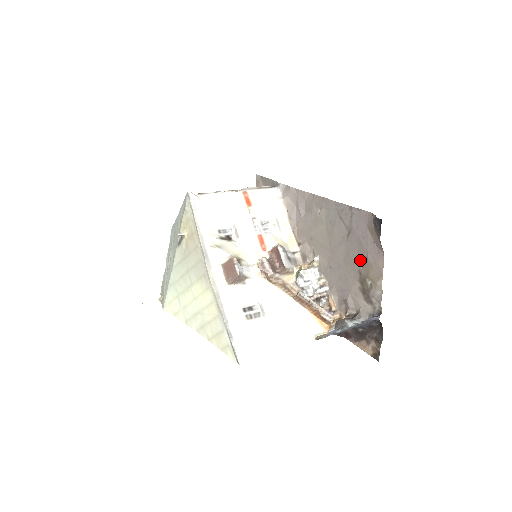
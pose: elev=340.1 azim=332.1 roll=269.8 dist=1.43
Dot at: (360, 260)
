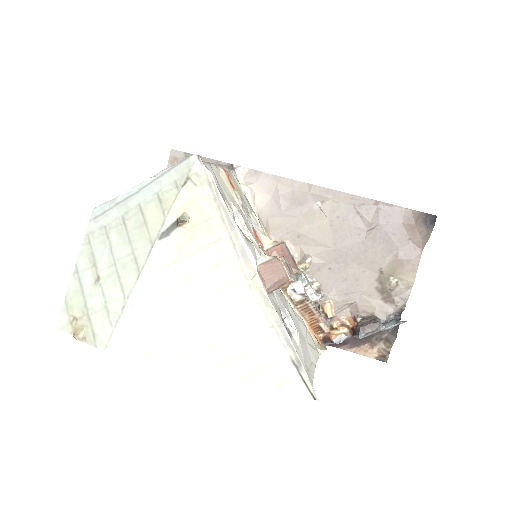
Dot at: (384, 258)
